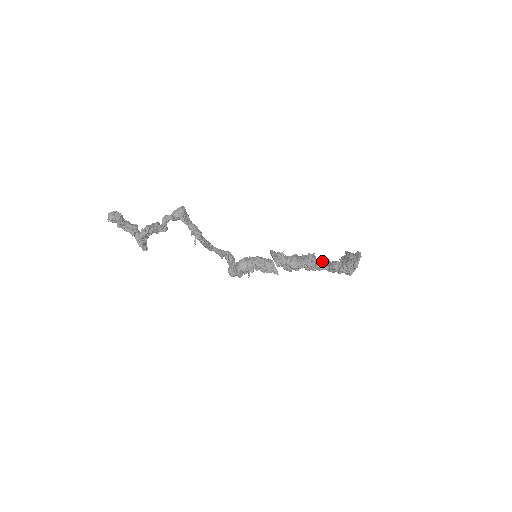
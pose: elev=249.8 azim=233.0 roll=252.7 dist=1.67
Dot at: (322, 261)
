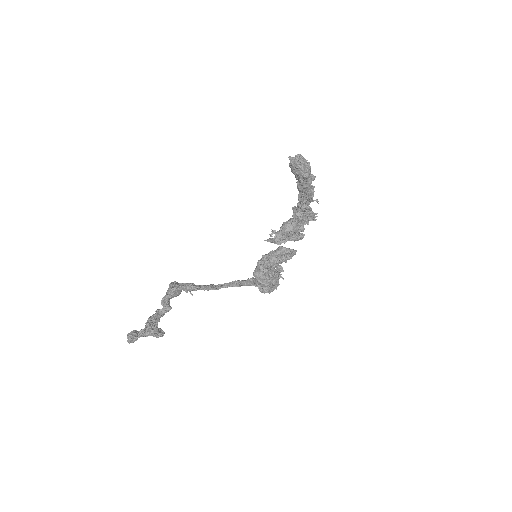
Dot at: (298, 199)
